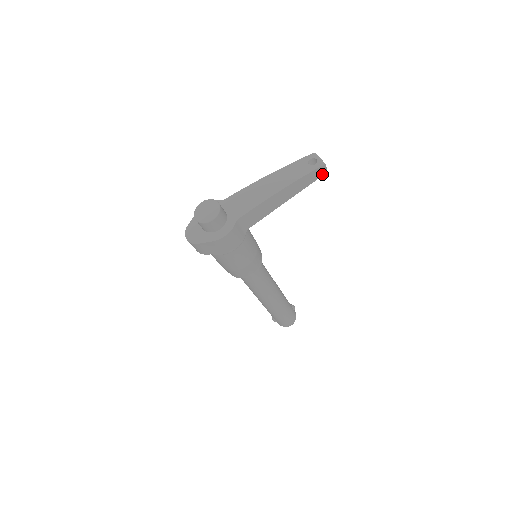
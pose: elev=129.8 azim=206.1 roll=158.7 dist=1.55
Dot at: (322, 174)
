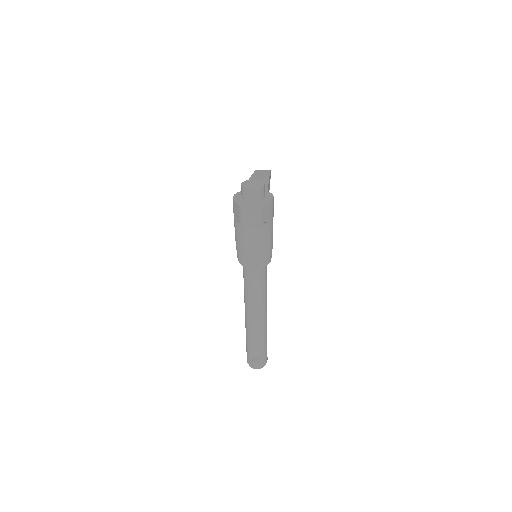
Dot at: (270, 178)
